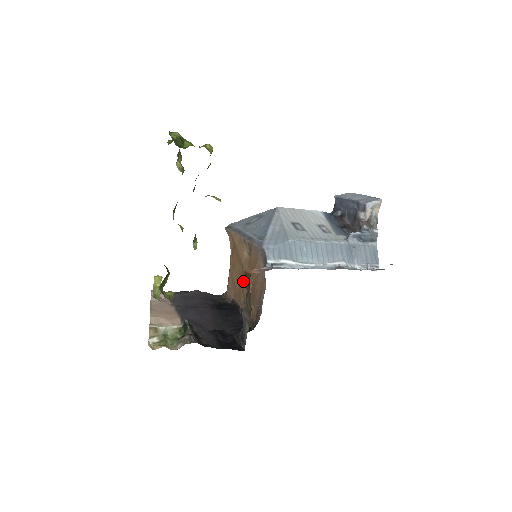
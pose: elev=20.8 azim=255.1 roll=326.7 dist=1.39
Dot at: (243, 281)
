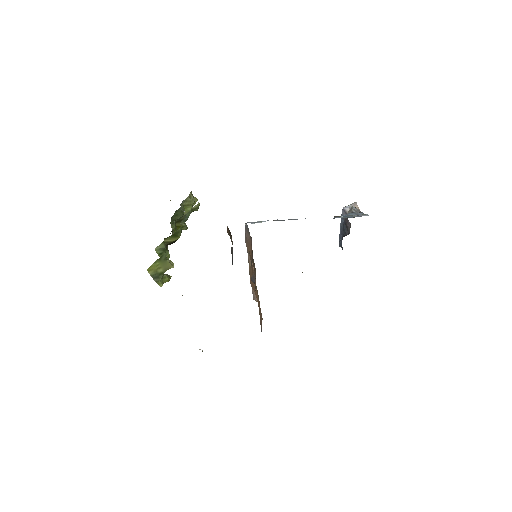
Dot at: occluded
